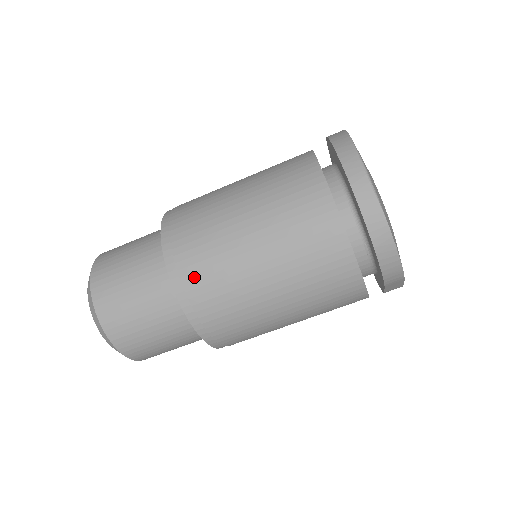
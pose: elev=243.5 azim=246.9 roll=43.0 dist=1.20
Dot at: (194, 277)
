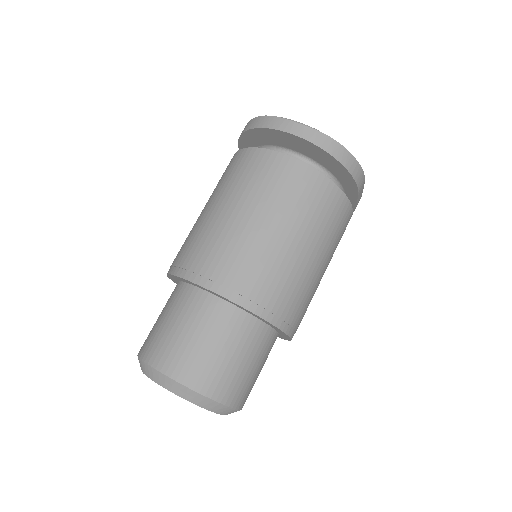
Dot at: (245, 282)
